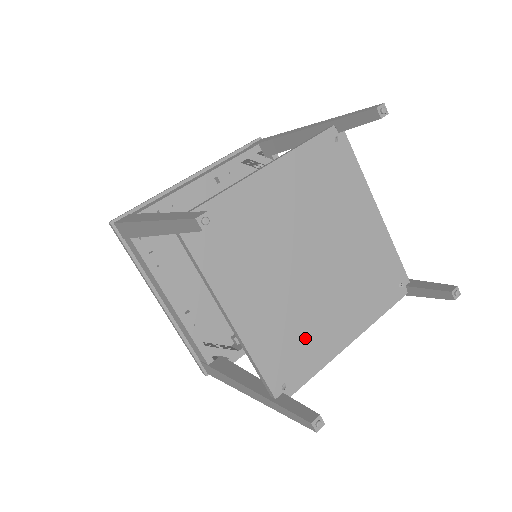
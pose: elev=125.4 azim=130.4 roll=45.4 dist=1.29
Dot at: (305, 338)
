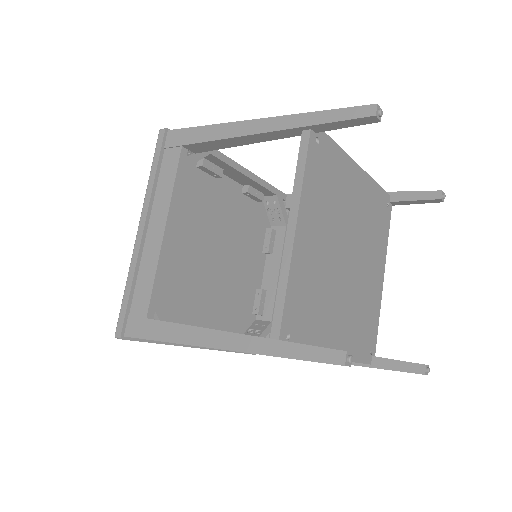
Dot at: (366, 311)
